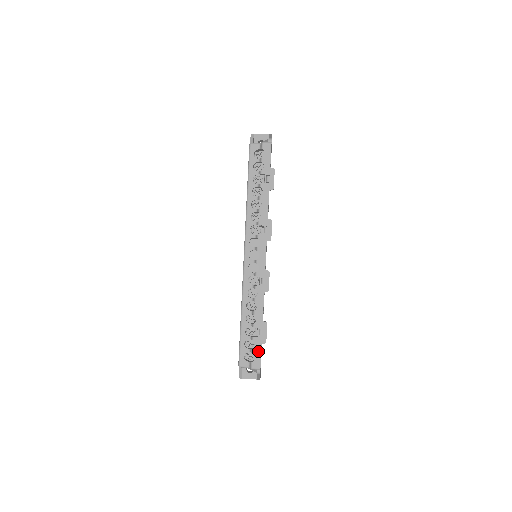
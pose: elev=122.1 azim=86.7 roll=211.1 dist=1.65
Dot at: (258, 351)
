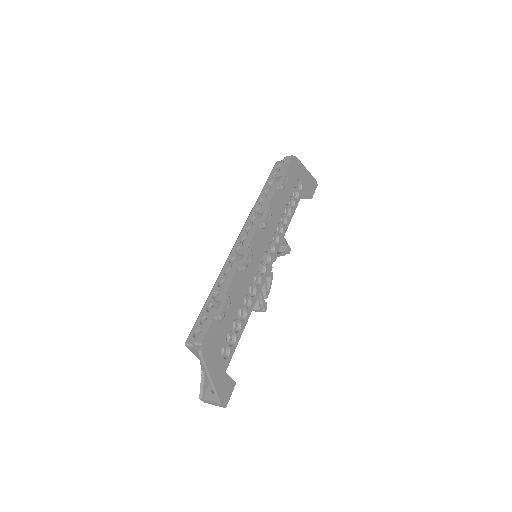
Dot at: (208, 324)
